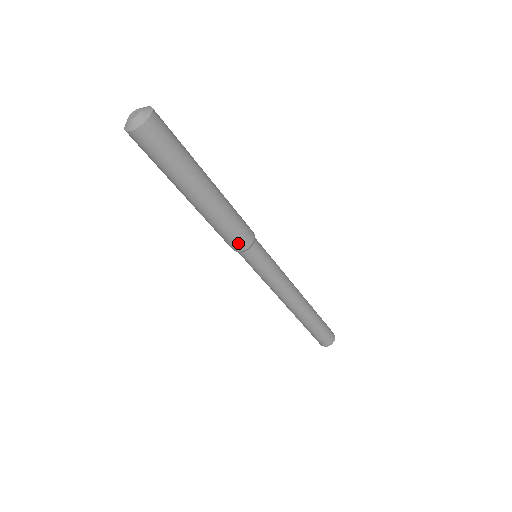
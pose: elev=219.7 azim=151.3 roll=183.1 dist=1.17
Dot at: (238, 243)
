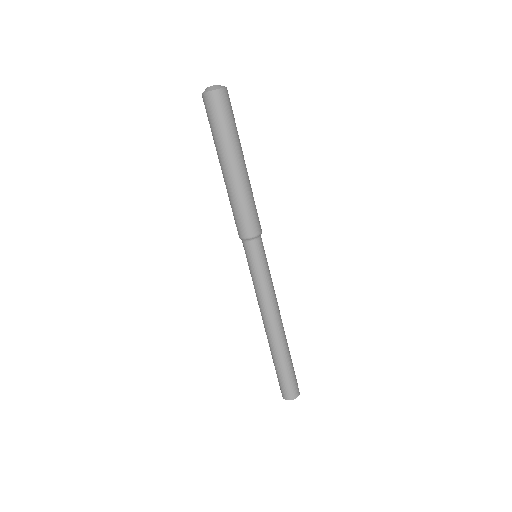
Dot at: (252, 226)
